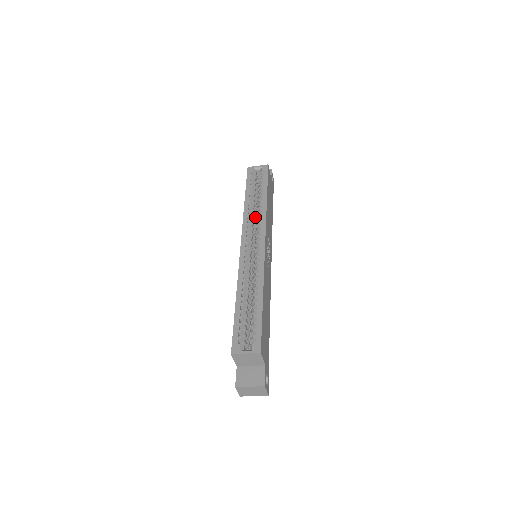
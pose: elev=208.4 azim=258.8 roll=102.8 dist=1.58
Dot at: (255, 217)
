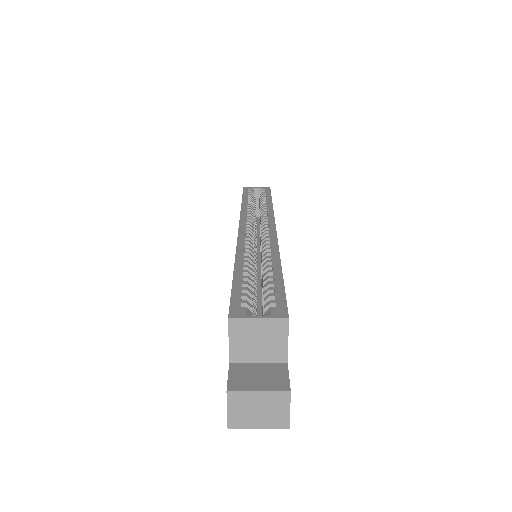
Dot at: (255, 220)
